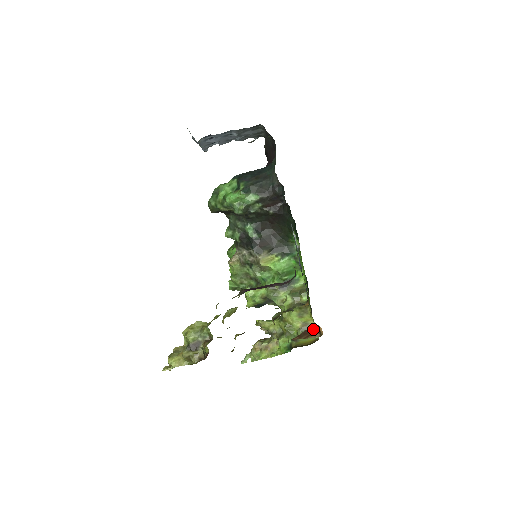
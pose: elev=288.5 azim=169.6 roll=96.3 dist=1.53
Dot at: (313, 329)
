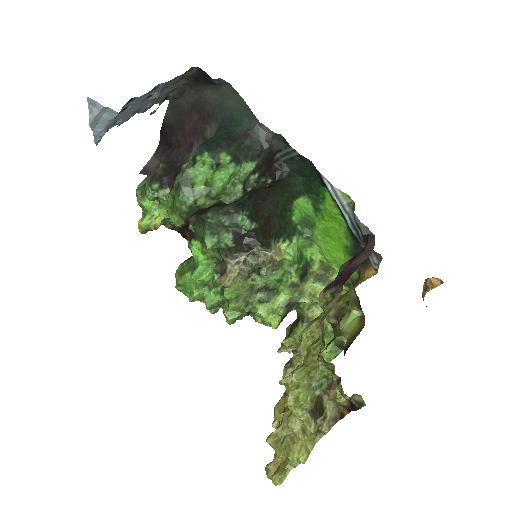
Dot at: occluded
